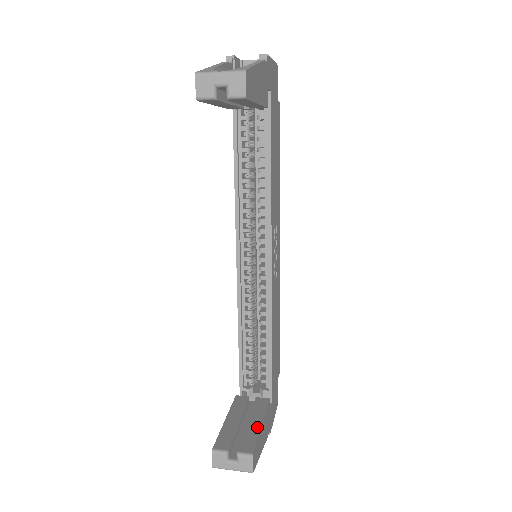
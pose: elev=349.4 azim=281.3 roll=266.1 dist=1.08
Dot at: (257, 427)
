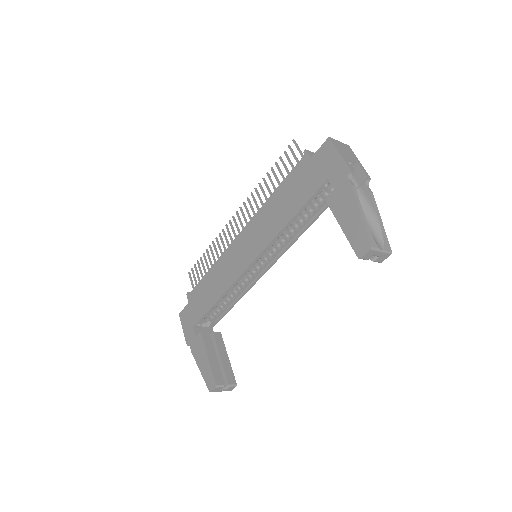
Dot at: (228, 361)
